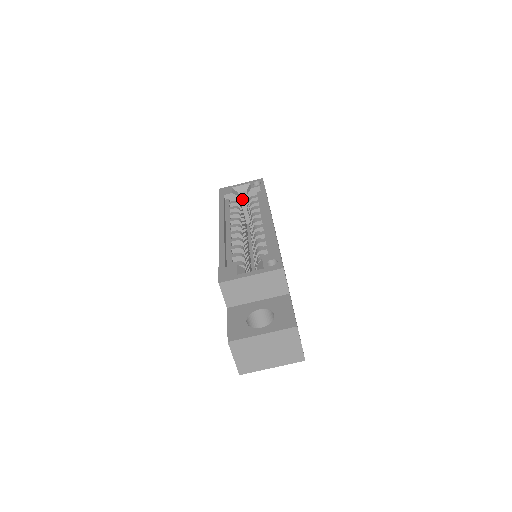
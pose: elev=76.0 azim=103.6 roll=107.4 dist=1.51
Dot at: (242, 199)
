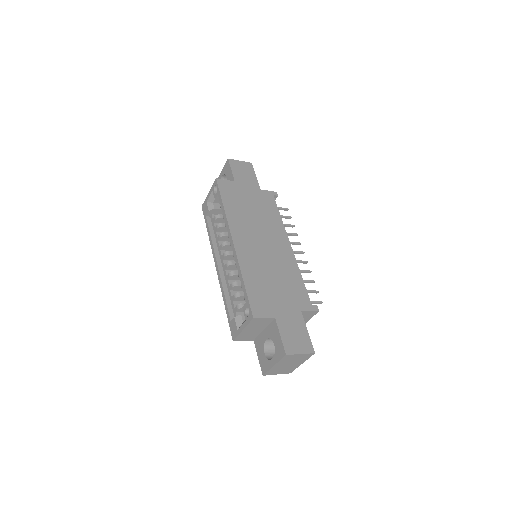
Dot at: occluded
